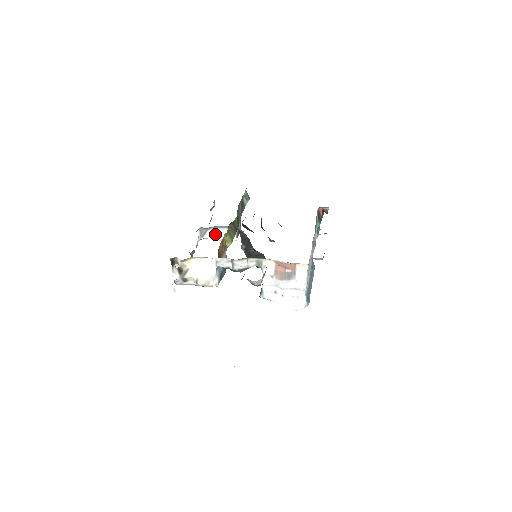
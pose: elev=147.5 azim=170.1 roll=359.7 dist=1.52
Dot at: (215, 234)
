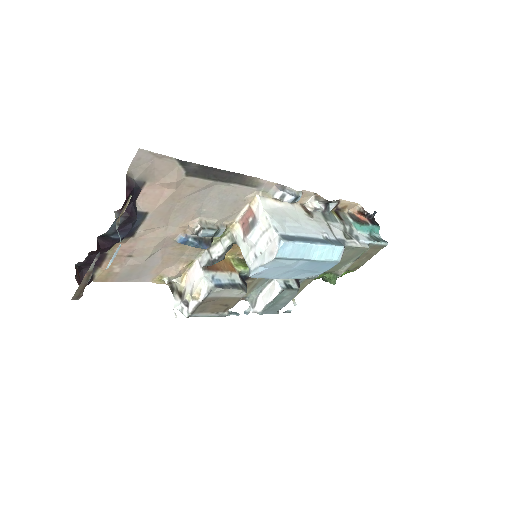
Dot at: (264, 298)
